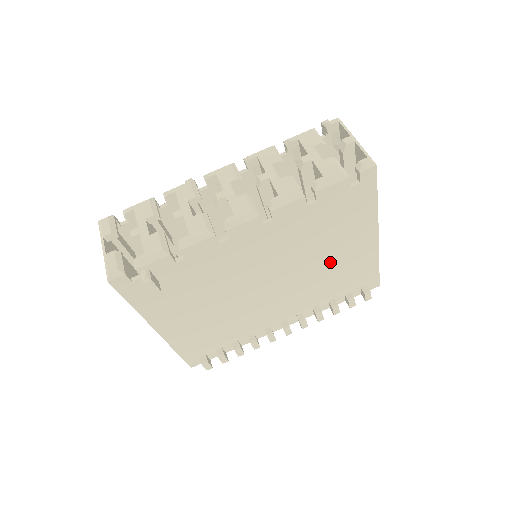
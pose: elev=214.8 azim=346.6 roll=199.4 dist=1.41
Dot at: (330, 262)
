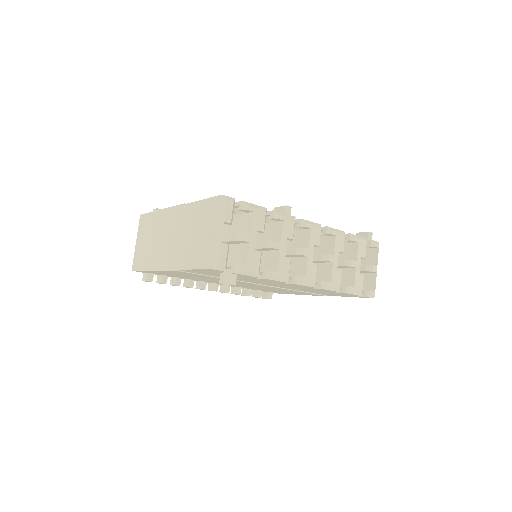
Dot at: occluded
